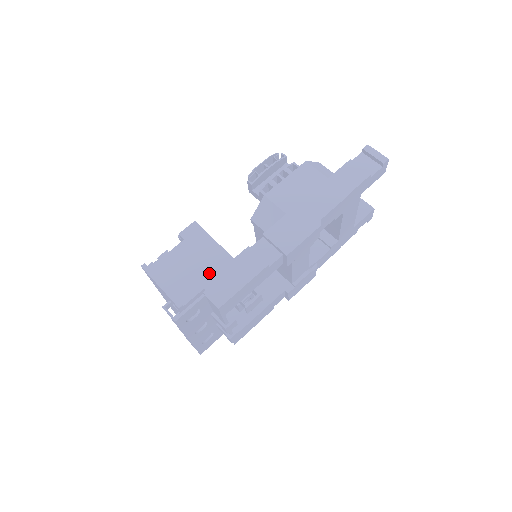
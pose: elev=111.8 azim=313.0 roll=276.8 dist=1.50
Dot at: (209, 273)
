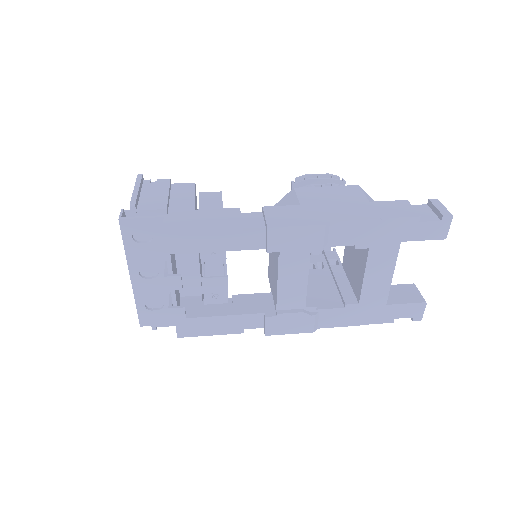
Dot at: (185, 207)
